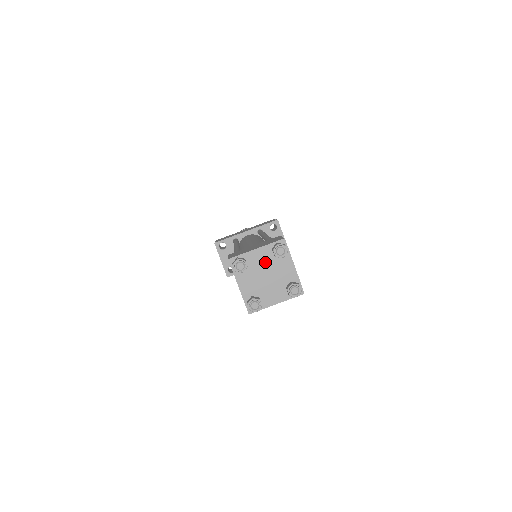
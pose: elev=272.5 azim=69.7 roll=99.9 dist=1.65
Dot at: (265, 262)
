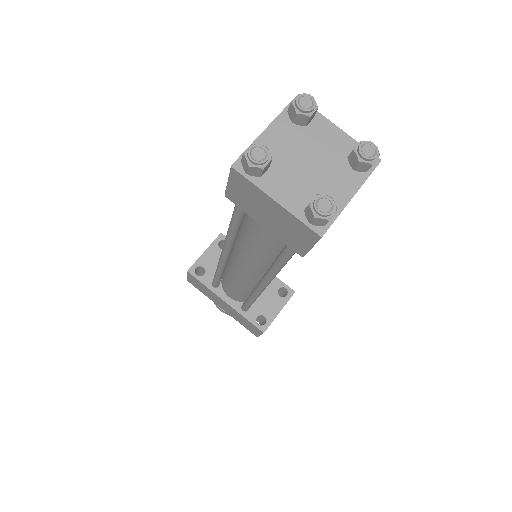
Dot at: (328, 149)
